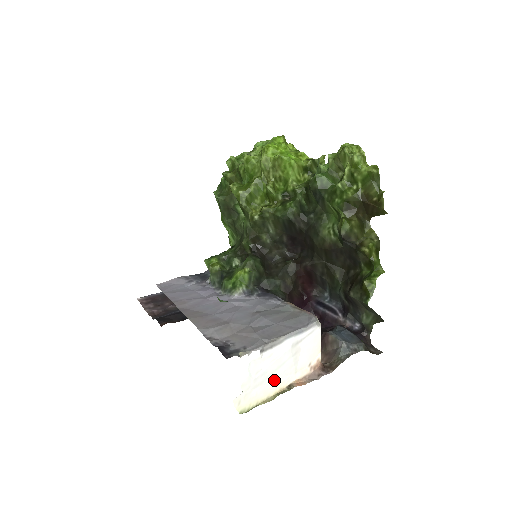
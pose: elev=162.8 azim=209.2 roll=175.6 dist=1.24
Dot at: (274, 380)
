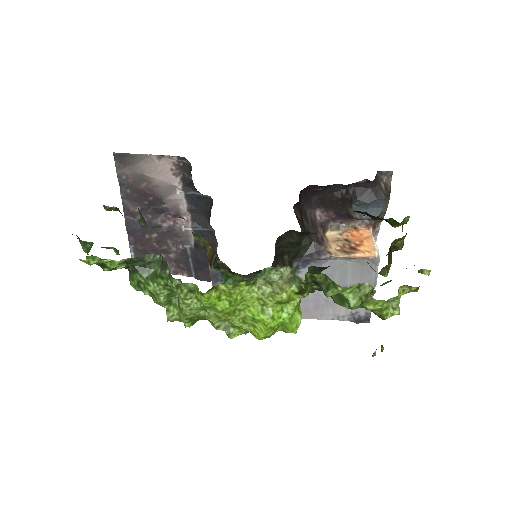
Dot at: occluded
